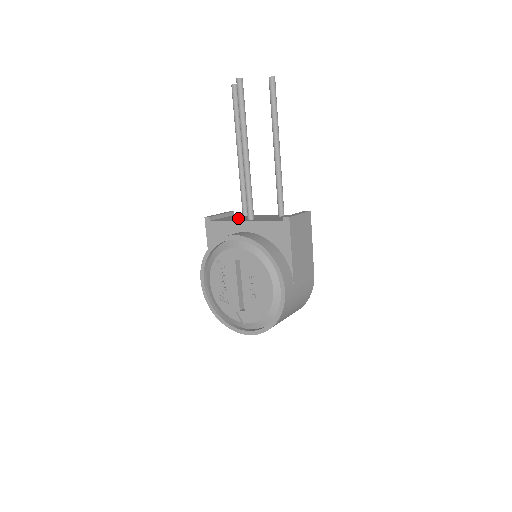
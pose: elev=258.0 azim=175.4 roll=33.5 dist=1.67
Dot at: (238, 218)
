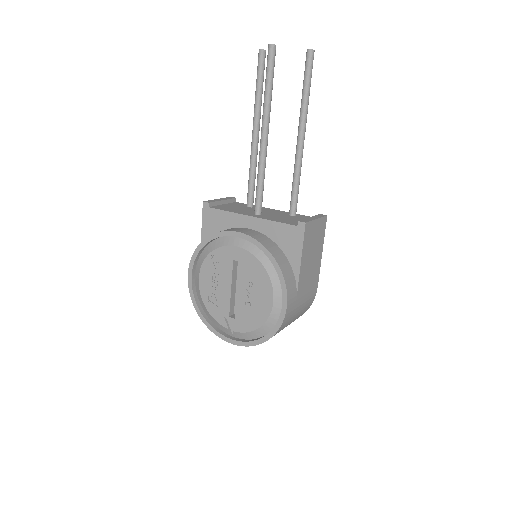
Dot at: (242, 209)
